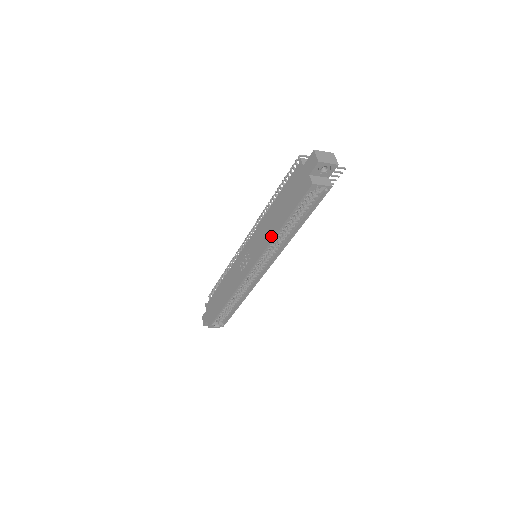
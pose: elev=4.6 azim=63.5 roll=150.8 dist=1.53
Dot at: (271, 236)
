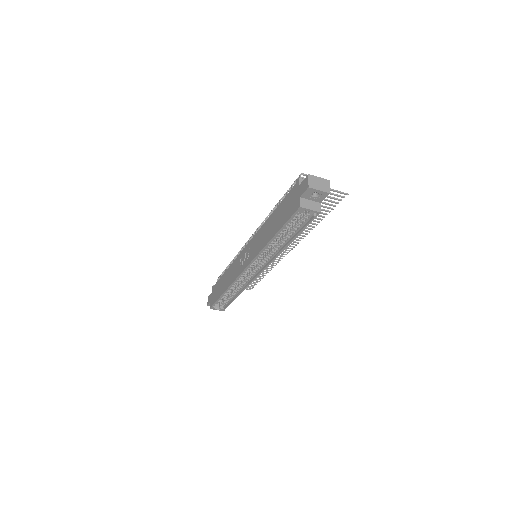
Dot at: (264, 243)
